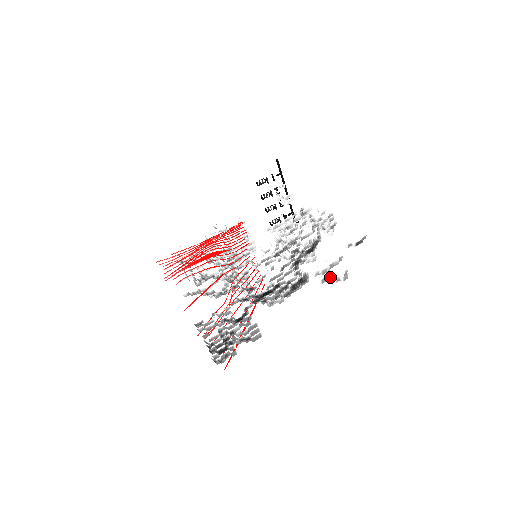
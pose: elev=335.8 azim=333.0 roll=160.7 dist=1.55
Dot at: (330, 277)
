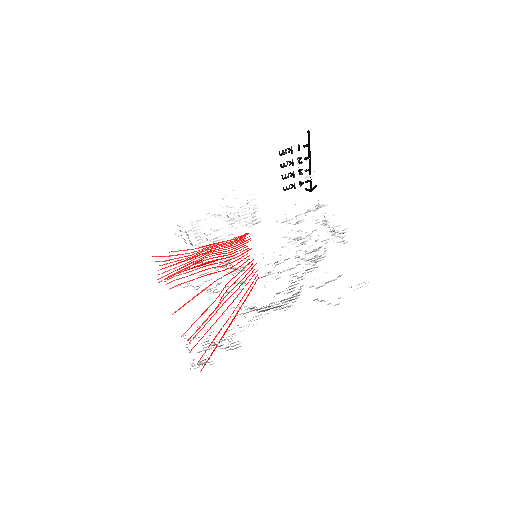
Dot at: (322, 300)
